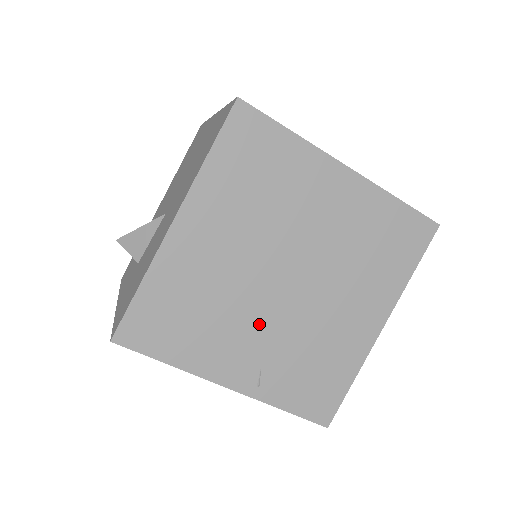
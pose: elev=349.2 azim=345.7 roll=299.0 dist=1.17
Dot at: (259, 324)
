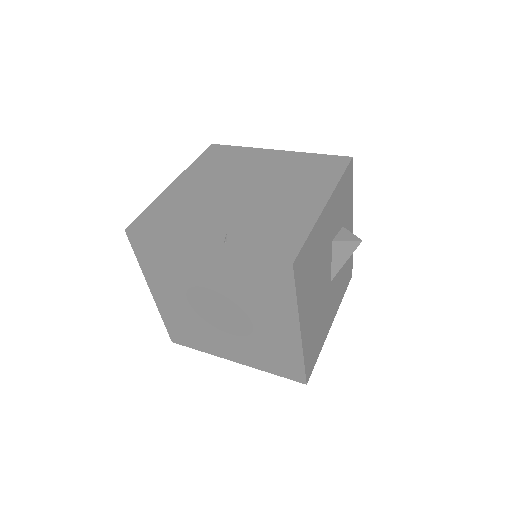
Dot at: (225, 212)
